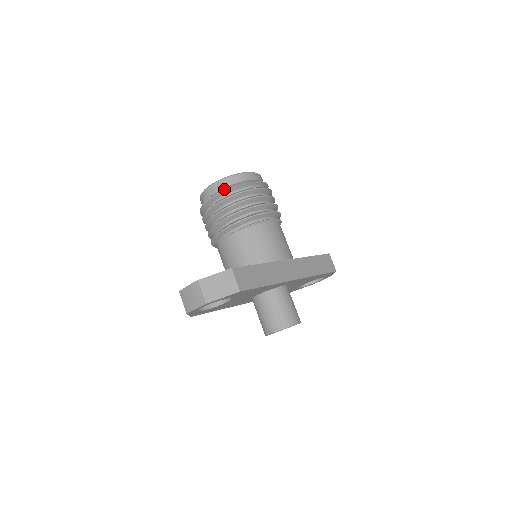
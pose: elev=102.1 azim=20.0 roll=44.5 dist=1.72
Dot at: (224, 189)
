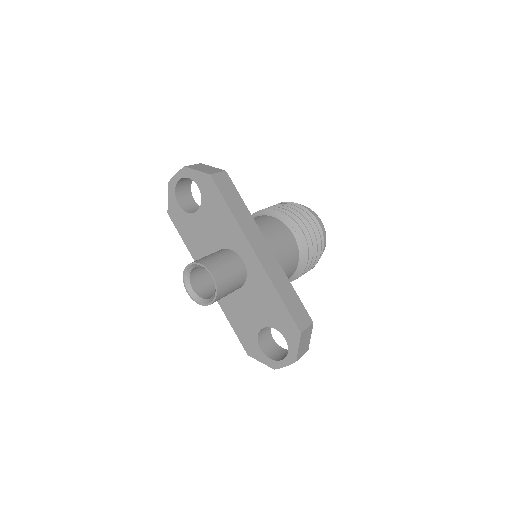
Dot at: (289, 202)
